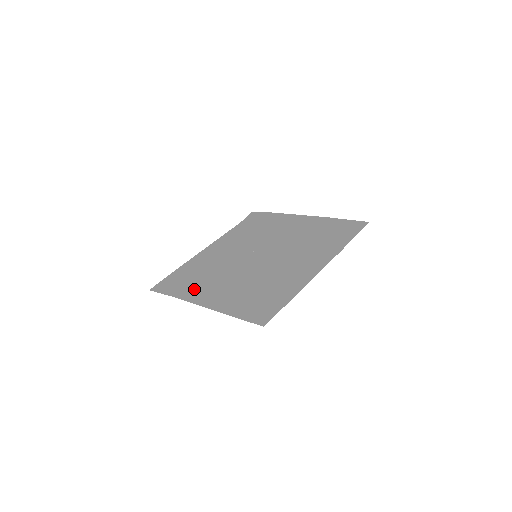
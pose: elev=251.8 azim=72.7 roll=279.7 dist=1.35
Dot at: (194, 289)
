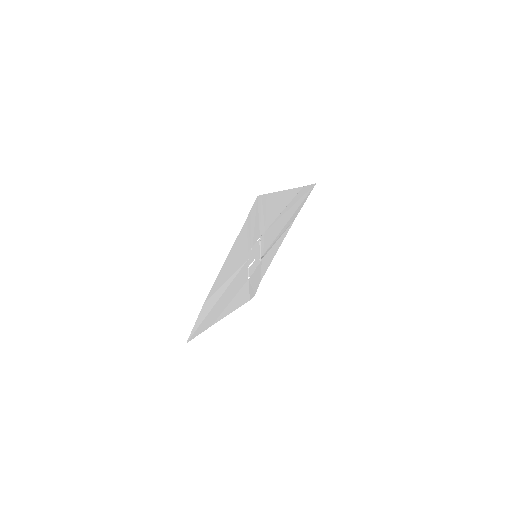
Dot at: (216, 291)
